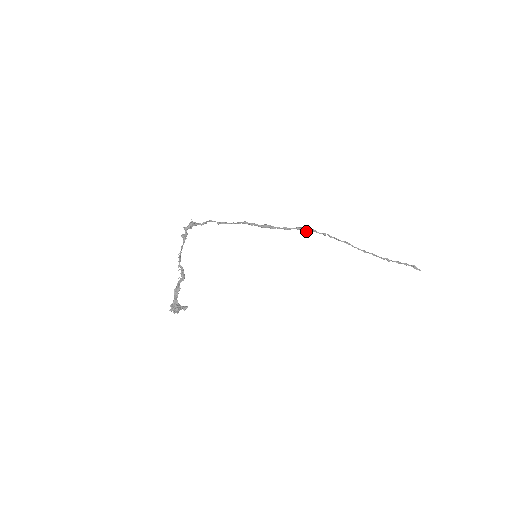
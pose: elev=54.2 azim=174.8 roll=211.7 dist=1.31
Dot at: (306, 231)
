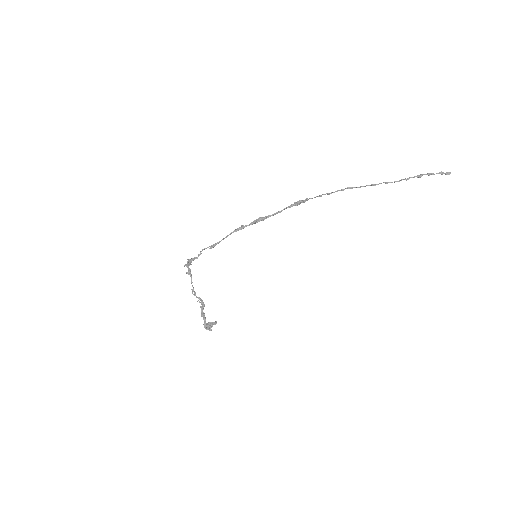
Dot at: (299, 204)
